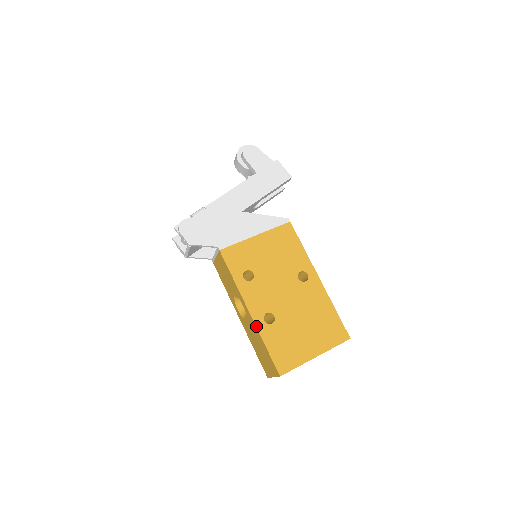
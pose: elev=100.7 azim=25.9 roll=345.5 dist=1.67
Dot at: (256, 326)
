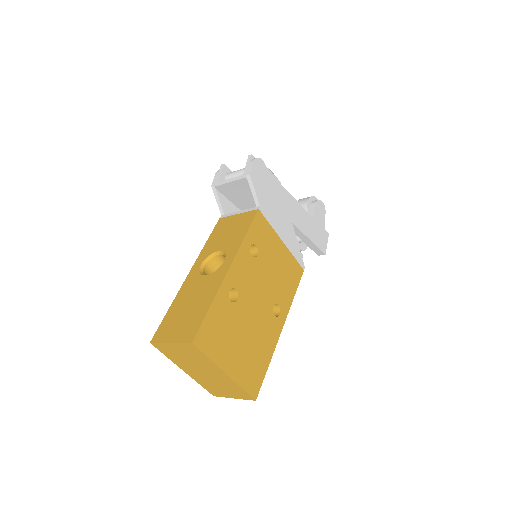
Dot at: (222, 284)
